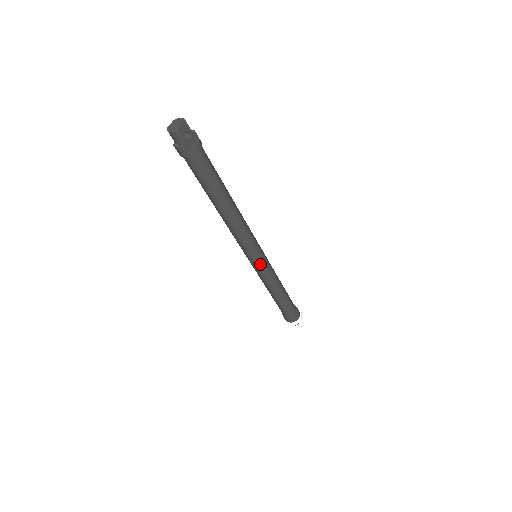
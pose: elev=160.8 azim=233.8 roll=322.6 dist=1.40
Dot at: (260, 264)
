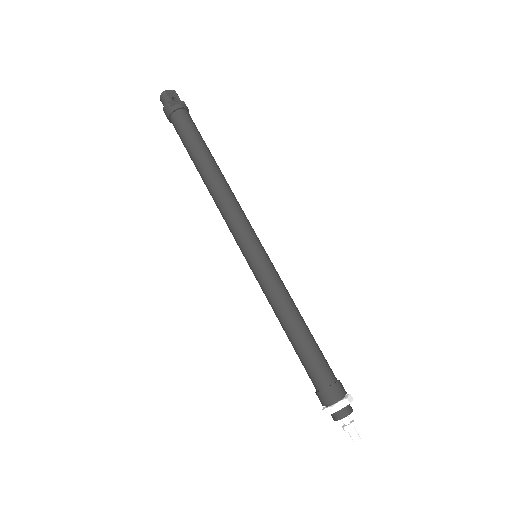
Dot at: (258, 259)
